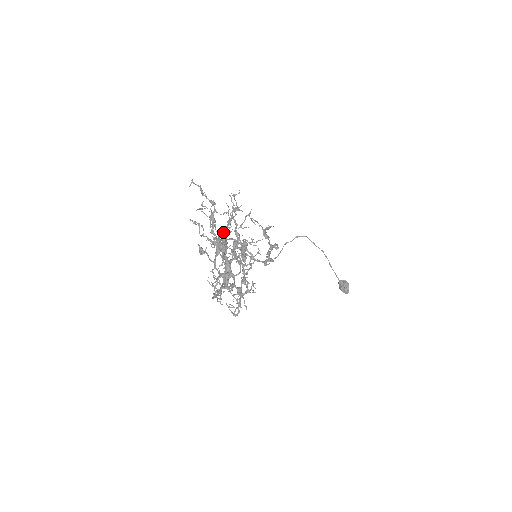
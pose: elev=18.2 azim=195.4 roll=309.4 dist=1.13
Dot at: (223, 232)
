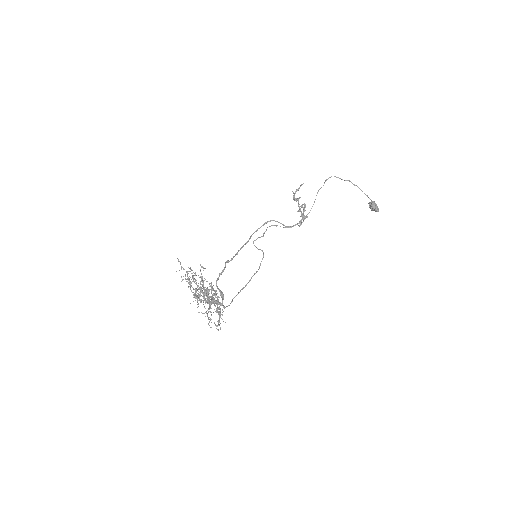
Dot at: occluded
